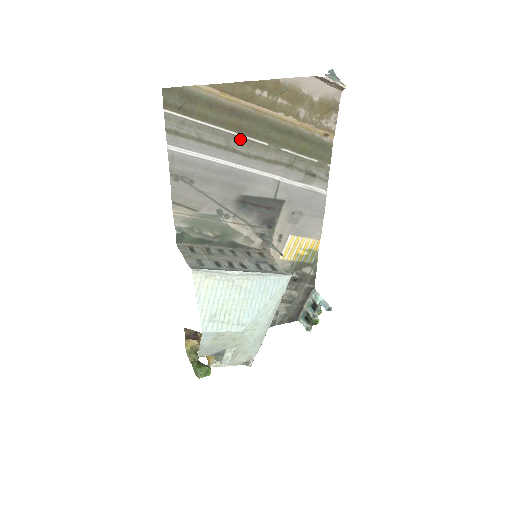
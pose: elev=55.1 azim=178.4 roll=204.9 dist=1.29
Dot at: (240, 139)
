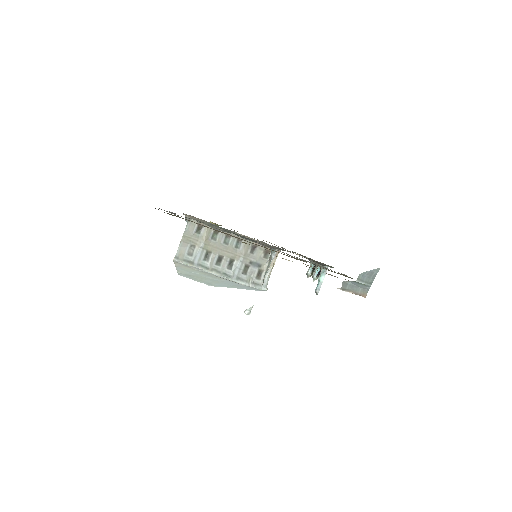
Dot at: occluded
